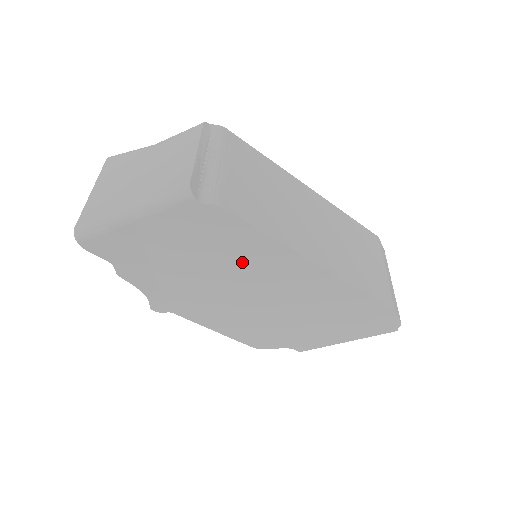
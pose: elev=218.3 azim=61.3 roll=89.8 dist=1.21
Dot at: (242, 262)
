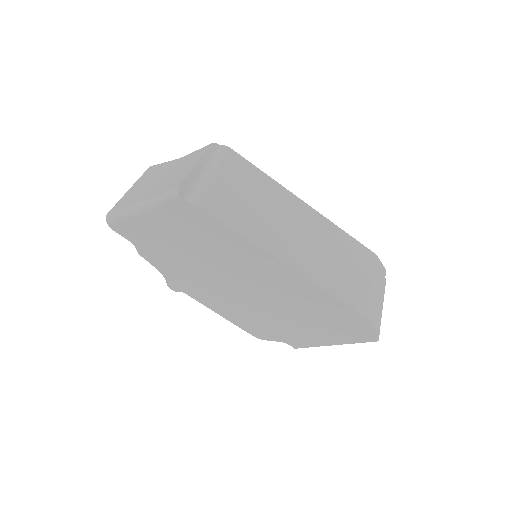
Dot at: (226, 255)
